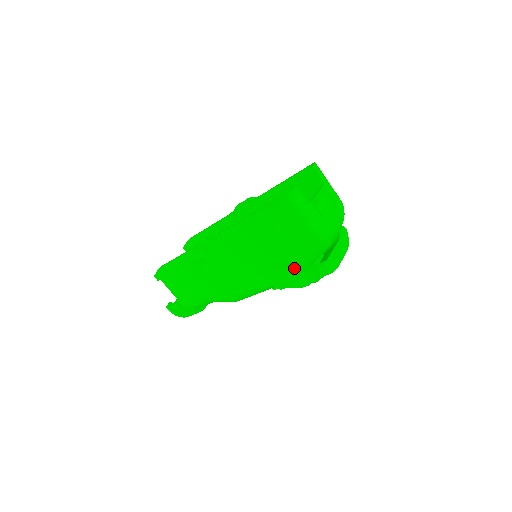
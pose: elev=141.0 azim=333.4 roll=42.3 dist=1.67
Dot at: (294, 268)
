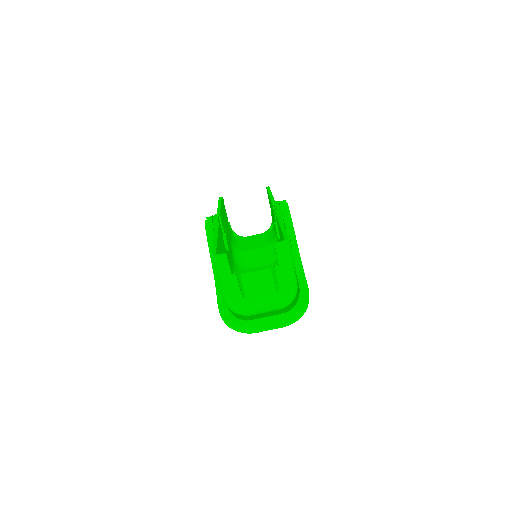
Dot at: (221, 303)
